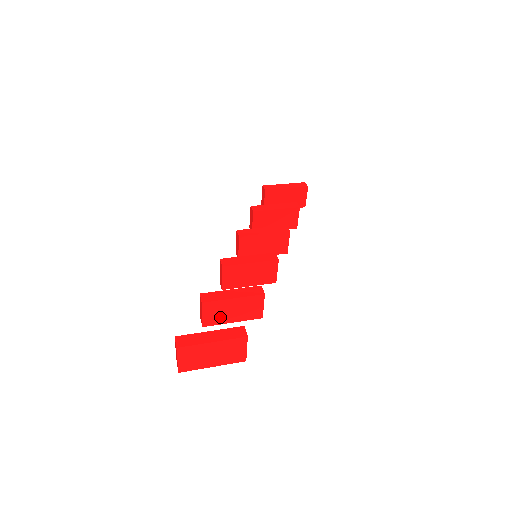
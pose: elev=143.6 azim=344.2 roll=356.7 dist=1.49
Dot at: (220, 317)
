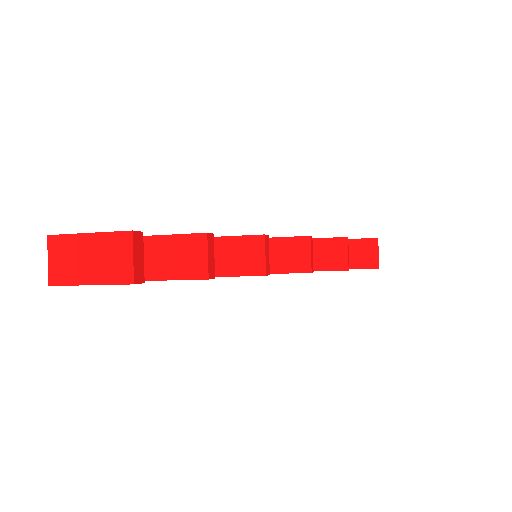
Dot at: (152, 267)
